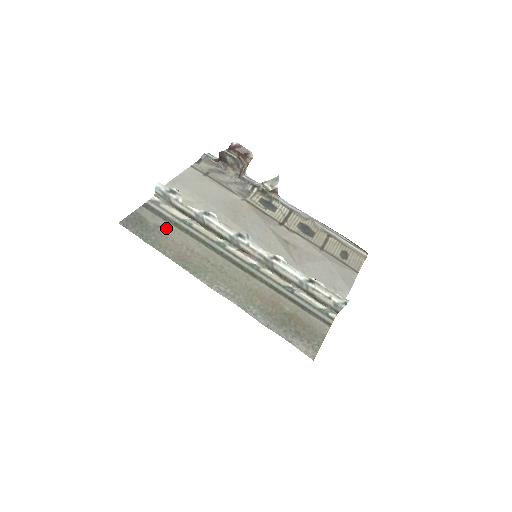
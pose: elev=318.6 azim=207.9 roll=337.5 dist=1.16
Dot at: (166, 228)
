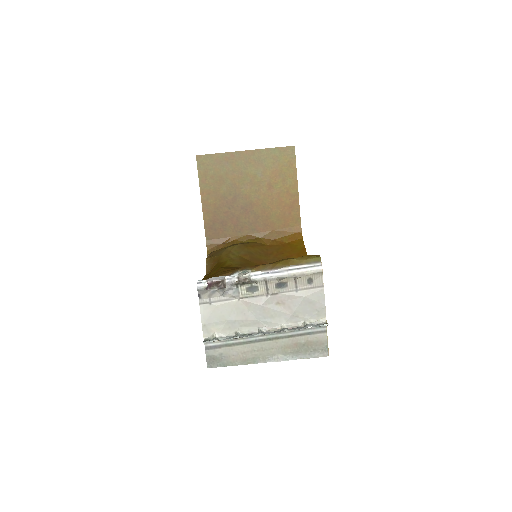
Dot at: (225, 352)
